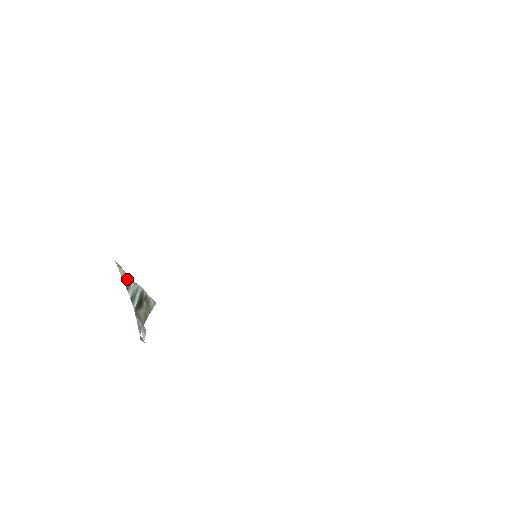
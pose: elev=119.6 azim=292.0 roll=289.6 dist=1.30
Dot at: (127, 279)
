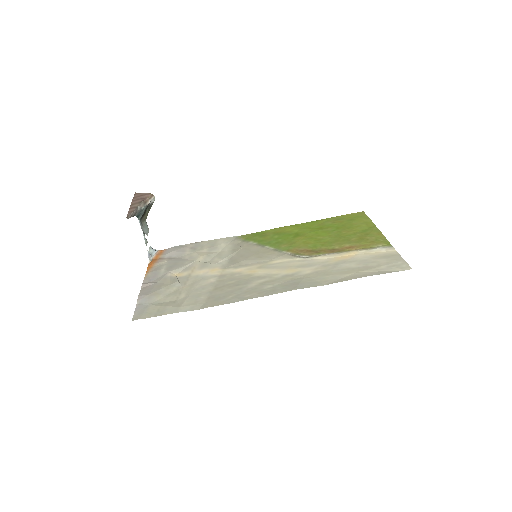
Dot at: (134, 213)
